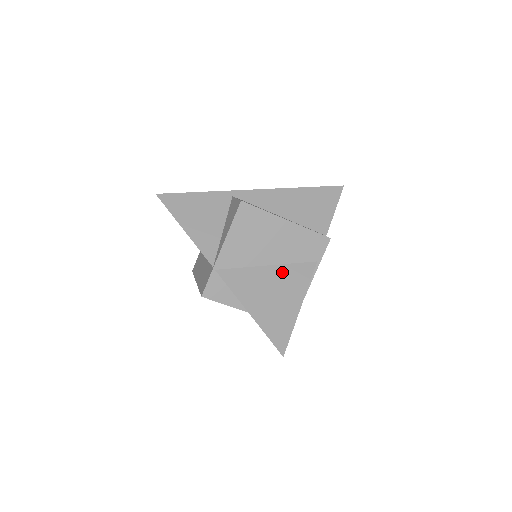
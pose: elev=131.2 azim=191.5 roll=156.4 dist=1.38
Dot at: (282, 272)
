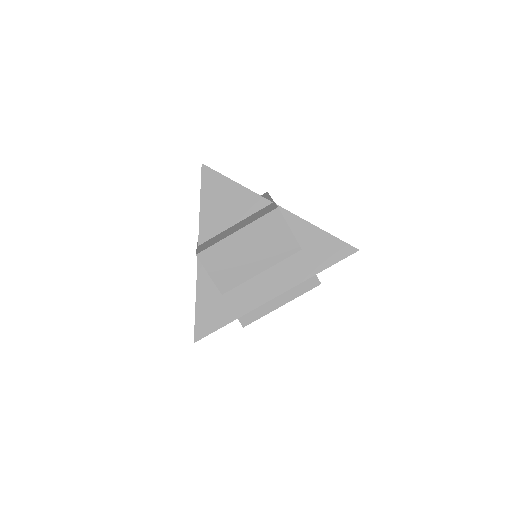
Dot at: occluded
